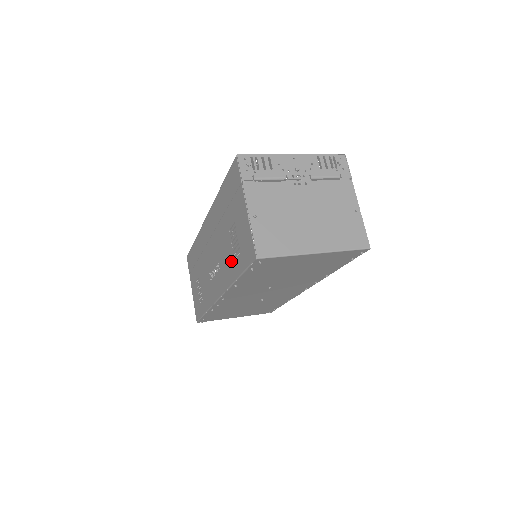
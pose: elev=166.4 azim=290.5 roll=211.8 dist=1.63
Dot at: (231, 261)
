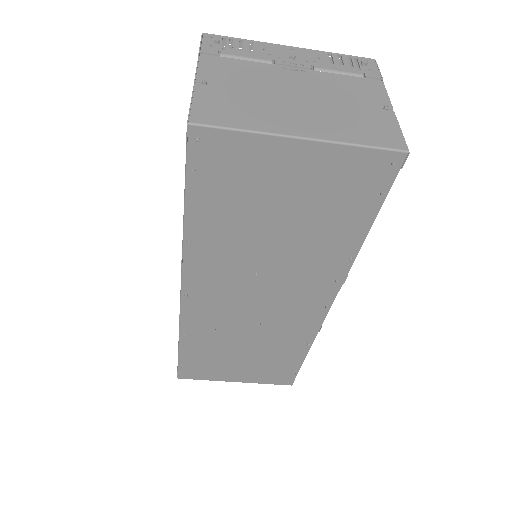
Dot at: occluded
